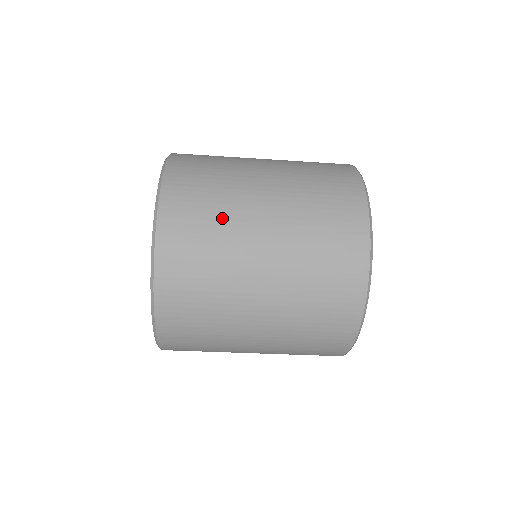
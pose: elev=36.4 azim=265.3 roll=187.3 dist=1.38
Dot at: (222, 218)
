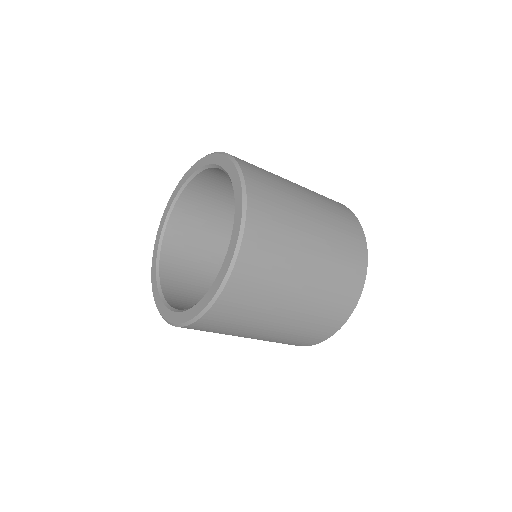
Dot at: (267, 298)
